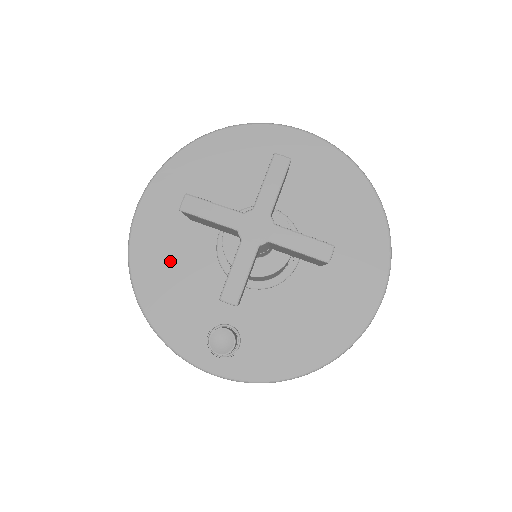
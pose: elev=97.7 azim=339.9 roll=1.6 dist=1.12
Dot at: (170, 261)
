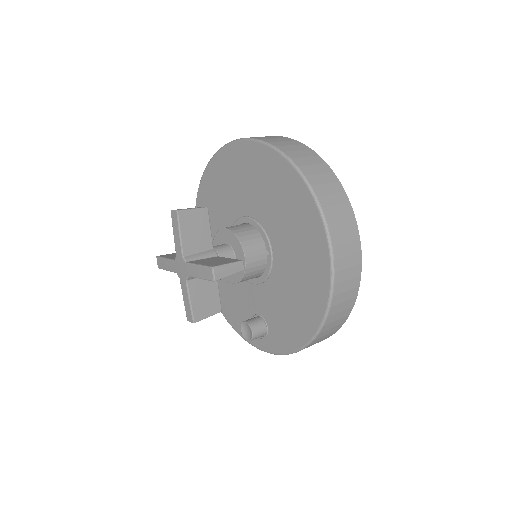
Dot at: occluded
